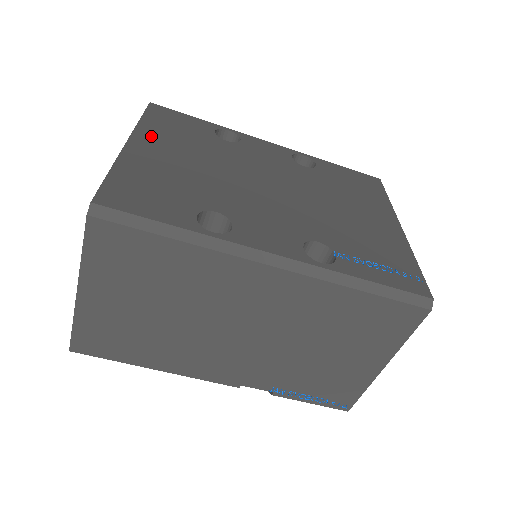
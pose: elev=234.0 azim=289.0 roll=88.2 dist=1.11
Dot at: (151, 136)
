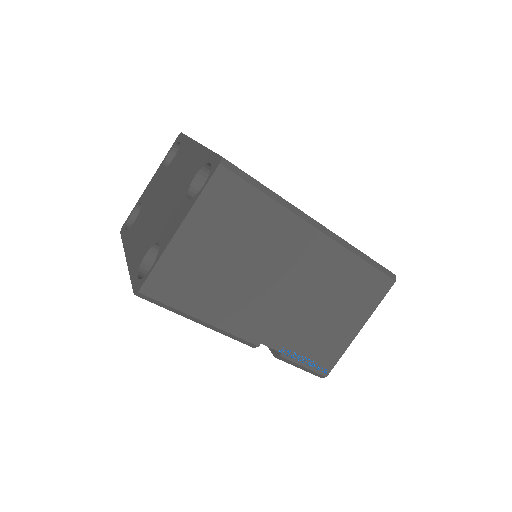
Dot at: occluded
